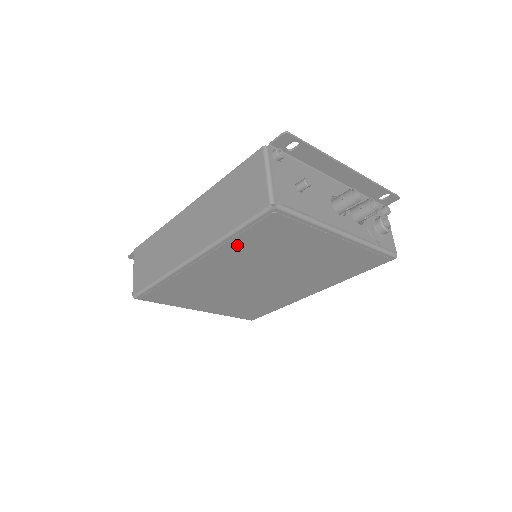
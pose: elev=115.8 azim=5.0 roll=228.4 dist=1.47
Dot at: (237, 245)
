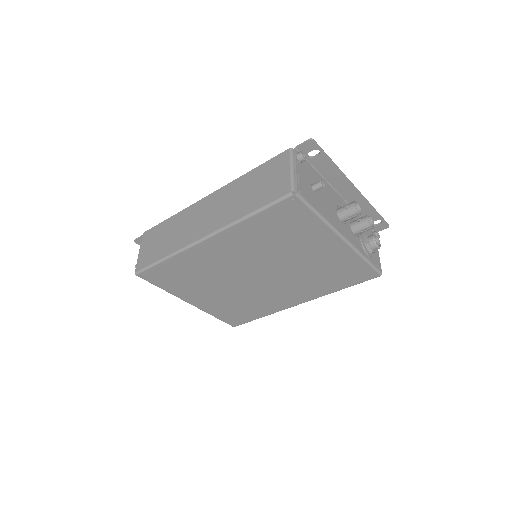
Dot at: (251, 230)
